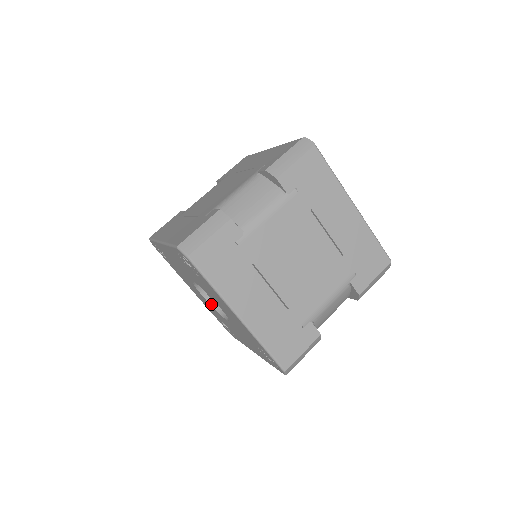
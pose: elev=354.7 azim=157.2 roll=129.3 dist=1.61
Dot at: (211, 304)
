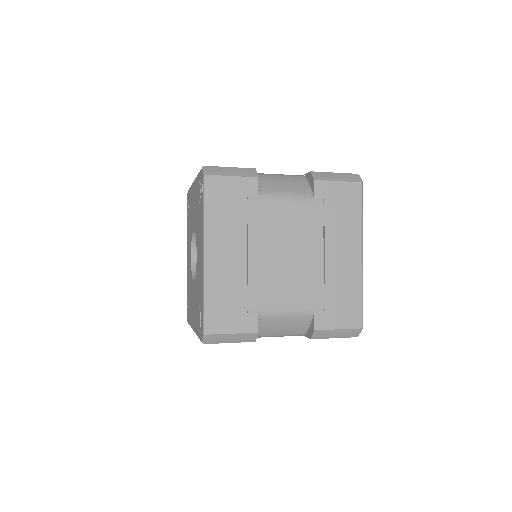
Dot at: (192, 266)
